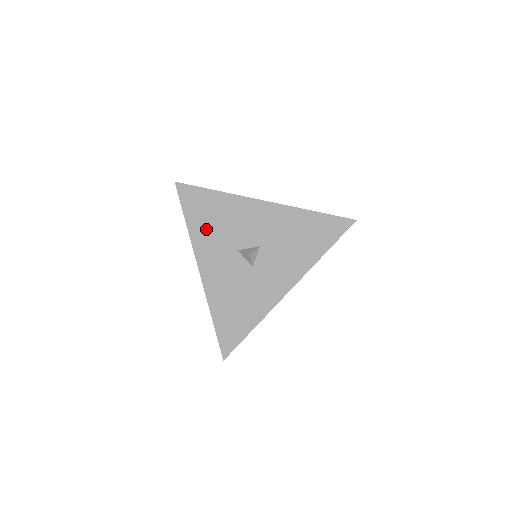
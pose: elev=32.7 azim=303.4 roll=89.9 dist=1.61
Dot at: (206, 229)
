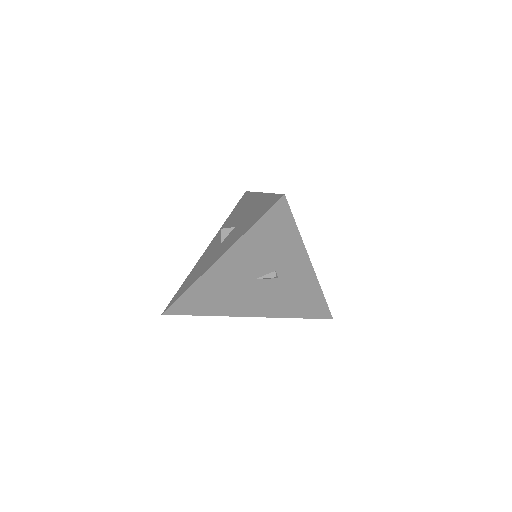
Dot at: (230, 219)
